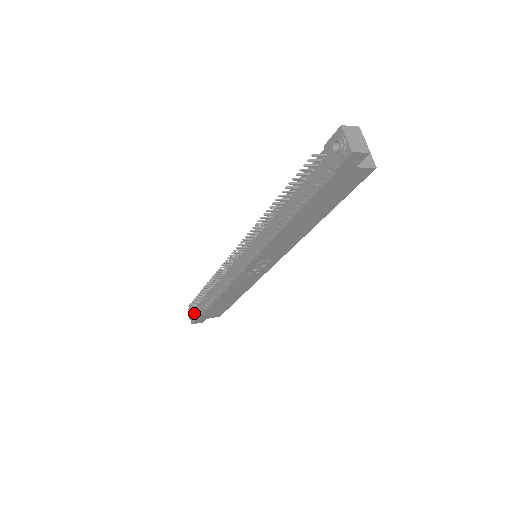
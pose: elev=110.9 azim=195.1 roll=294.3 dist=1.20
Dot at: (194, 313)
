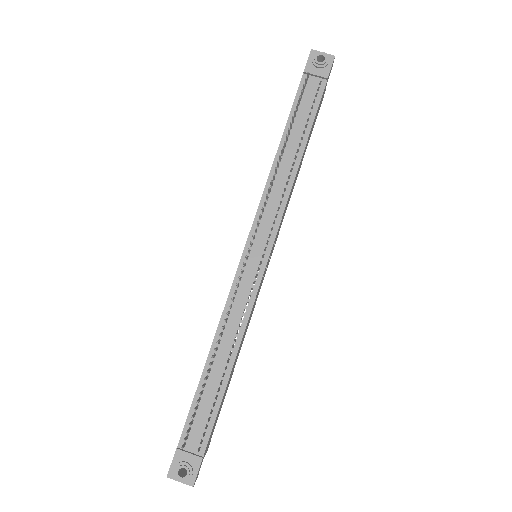
Dot at: (190, 457)
